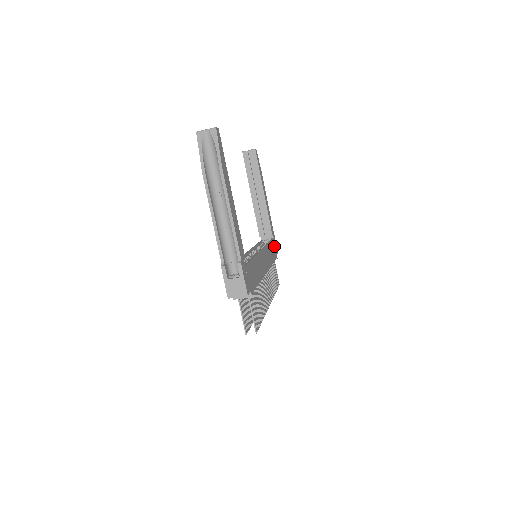
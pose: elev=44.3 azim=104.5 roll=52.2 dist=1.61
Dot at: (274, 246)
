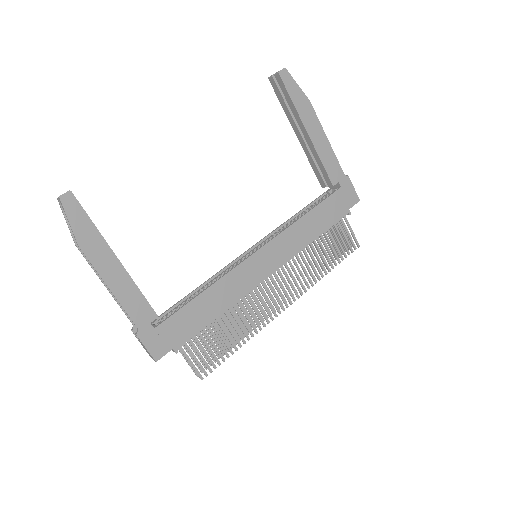
Dot at: (338, 201)
